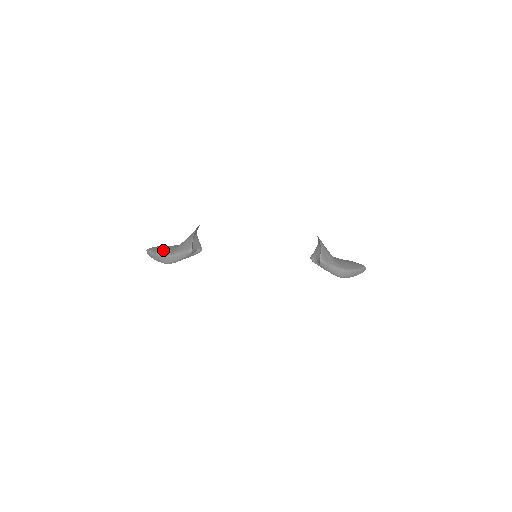
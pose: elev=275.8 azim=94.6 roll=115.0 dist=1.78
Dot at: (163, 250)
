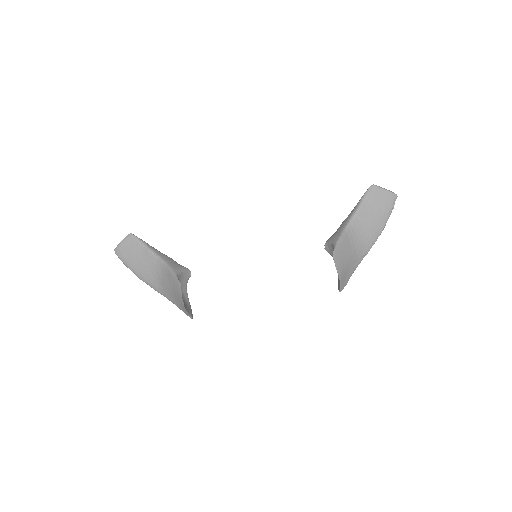
Dot at: (144, 275)
